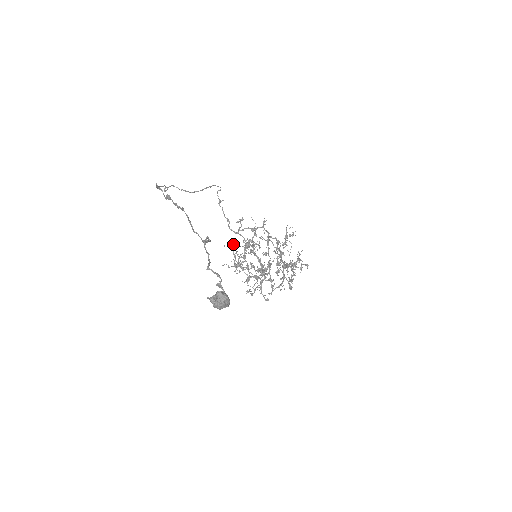
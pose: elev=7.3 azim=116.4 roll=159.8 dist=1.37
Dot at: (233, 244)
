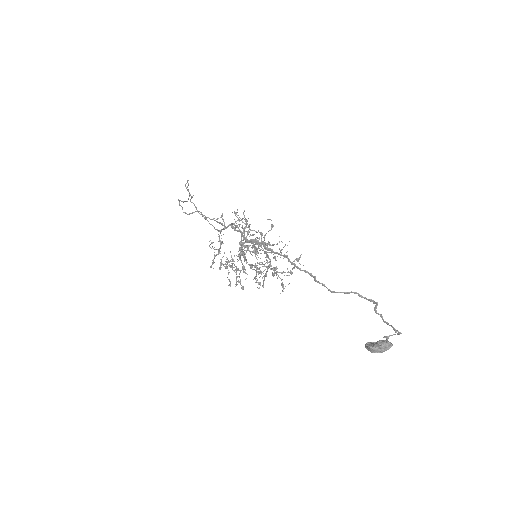
Dot at: (209, 241)
